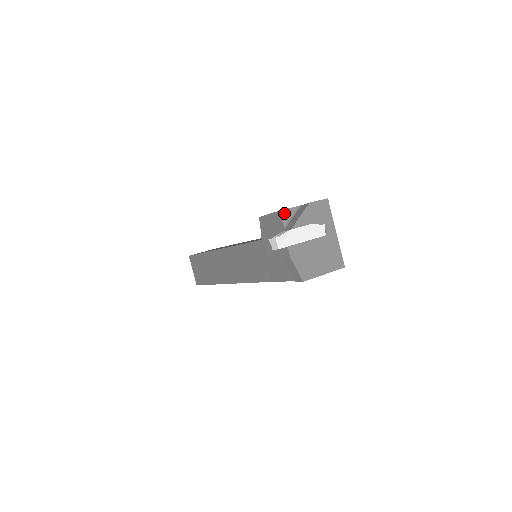
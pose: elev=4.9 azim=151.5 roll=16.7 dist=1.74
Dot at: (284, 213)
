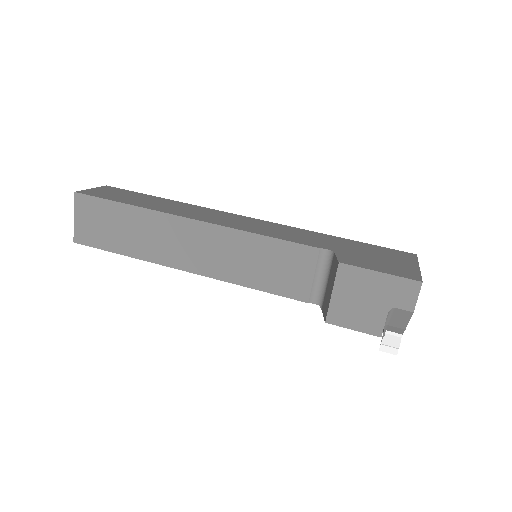
Dot at: (382, 330)
